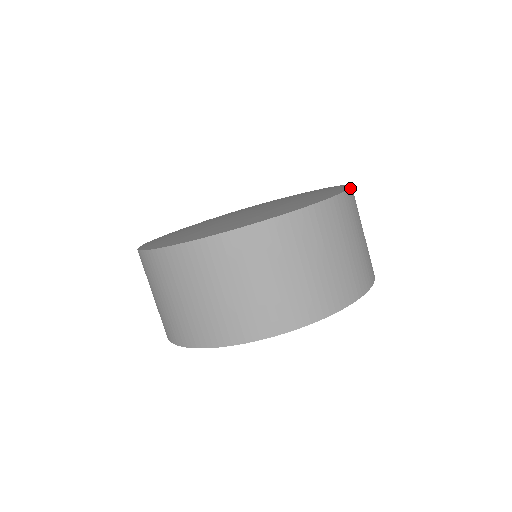
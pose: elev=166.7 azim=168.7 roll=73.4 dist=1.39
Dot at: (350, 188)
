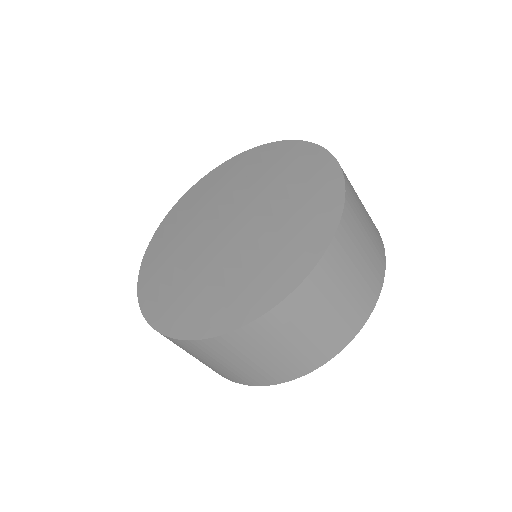
Dot at: (325, 149)
